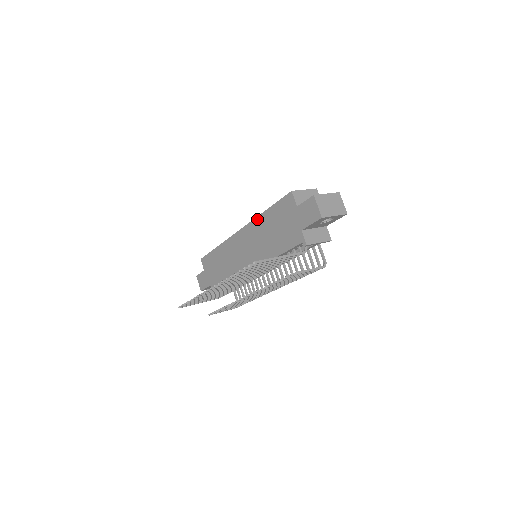
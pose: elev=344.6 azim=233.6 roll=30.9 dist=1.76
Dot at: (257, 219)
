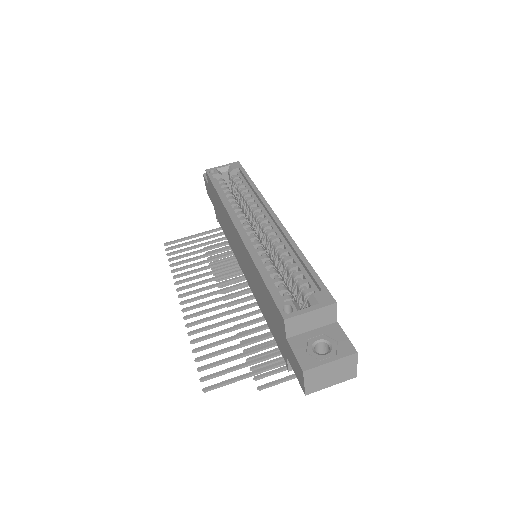
Dot at: (251, 259)
